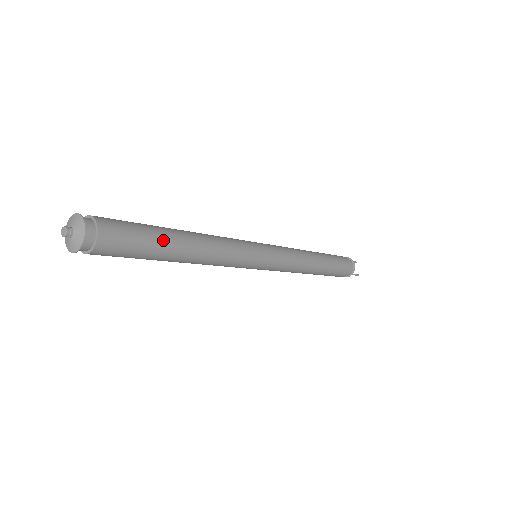
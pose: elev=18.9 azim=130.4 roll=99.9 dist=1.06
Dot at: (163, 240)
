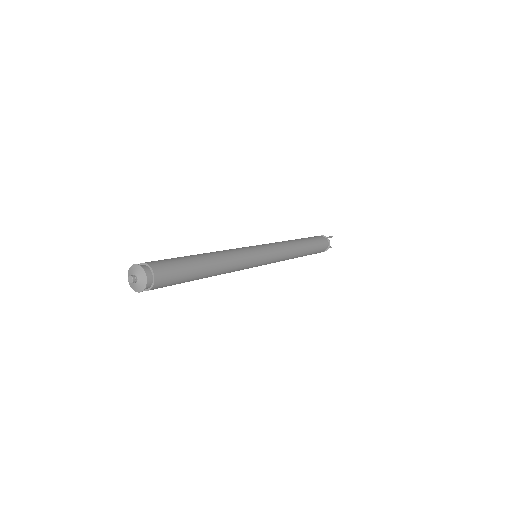
Dot at: (195, 272)
